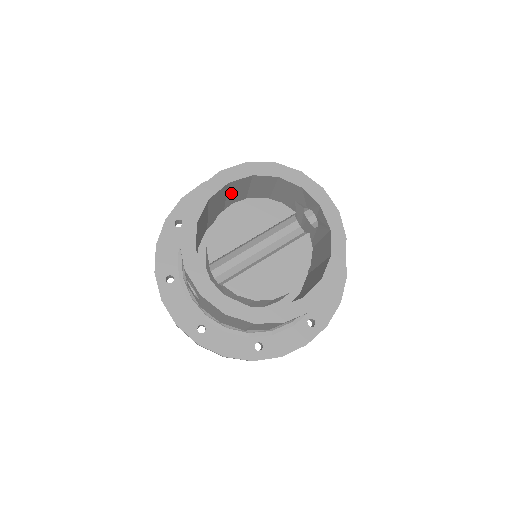
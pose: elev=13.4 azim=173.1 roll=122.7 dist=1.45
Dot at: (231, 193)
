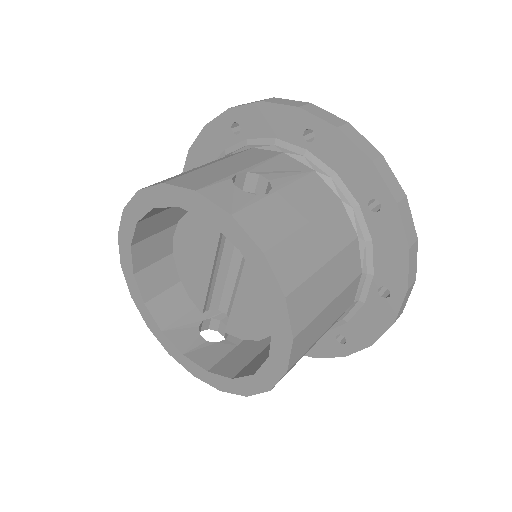
Dot at: (165, 225)
